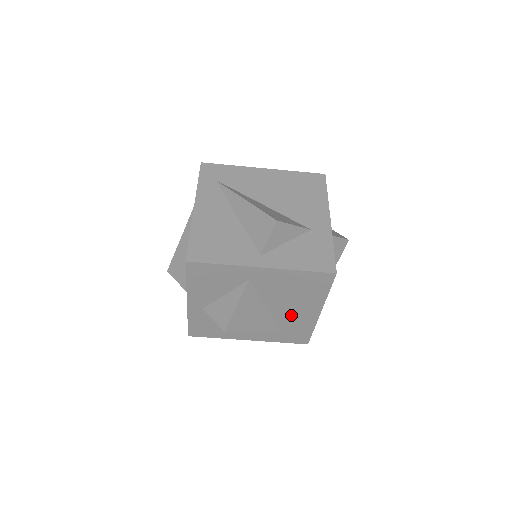
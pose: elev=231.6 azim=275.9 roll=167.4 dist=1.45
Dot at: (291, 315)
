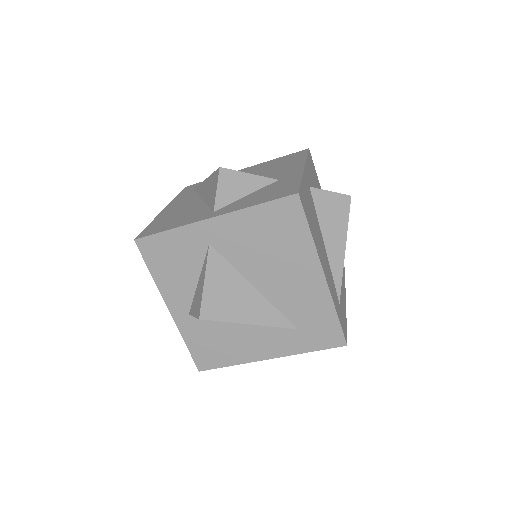
Dot at: (291, 292)
